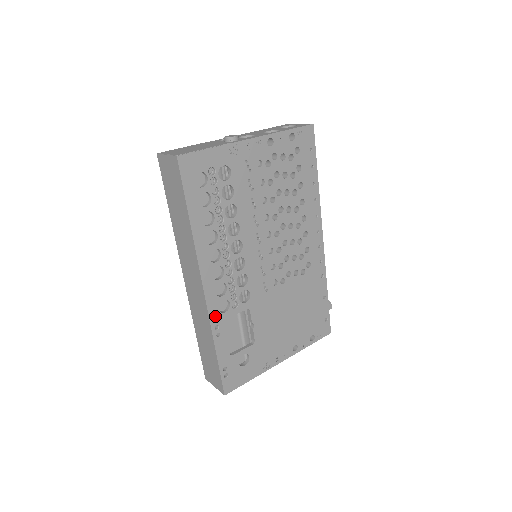
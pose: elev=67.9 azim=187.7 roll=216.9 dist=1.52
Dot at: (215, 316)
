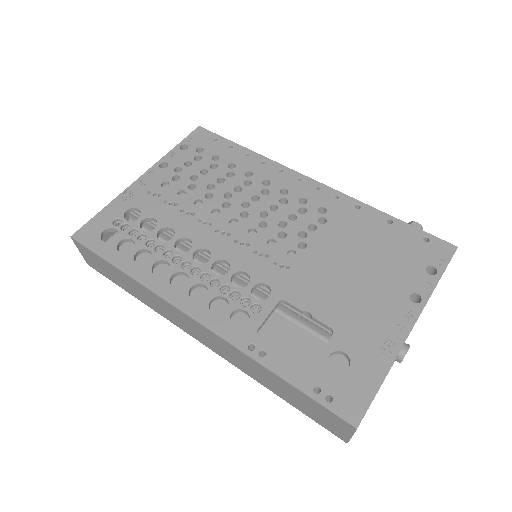
Dot at: (237, 336)
